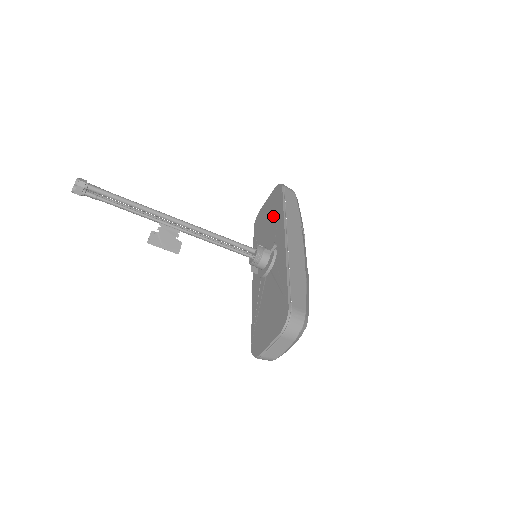
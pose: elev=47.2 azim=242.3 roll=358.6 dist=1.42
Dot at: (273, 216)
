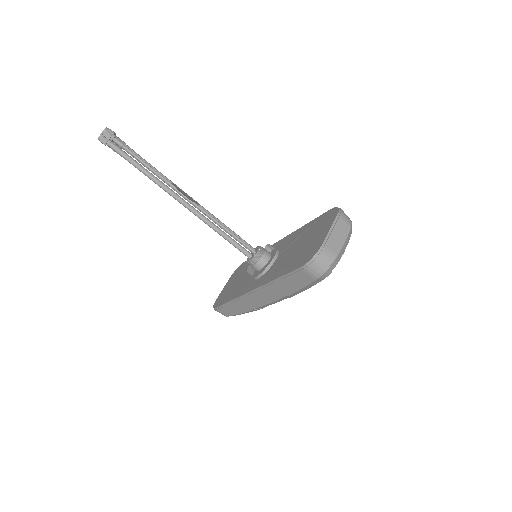
Dot at: (246, 269)
